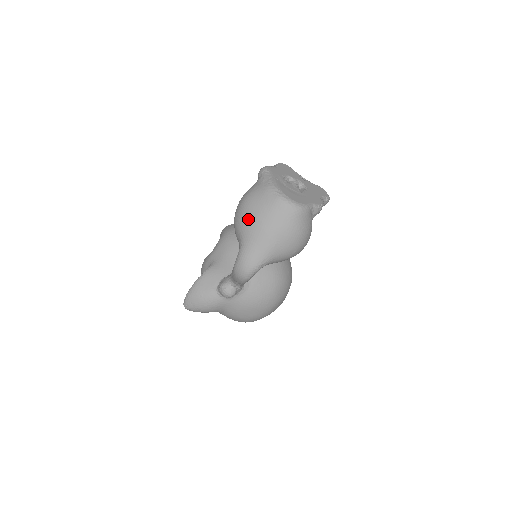
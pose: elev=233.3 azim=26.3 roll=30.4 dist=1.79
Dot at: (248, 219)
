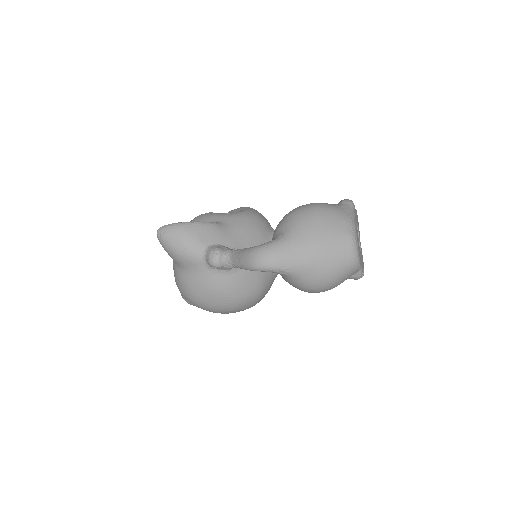
Dot at: (311, 224)
